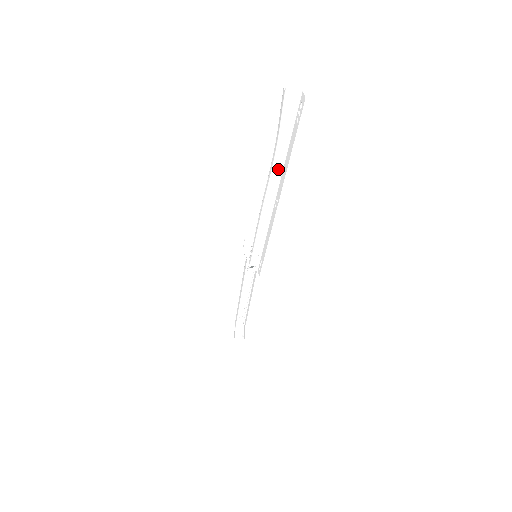
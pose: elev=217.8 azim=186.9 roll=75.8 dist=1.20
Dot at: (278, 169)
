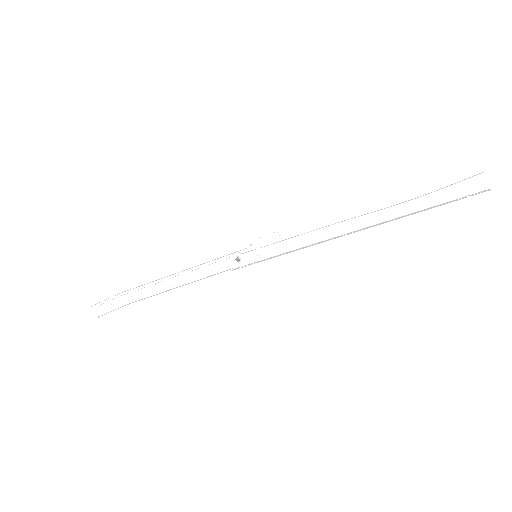
Dot at: (391, 214)
